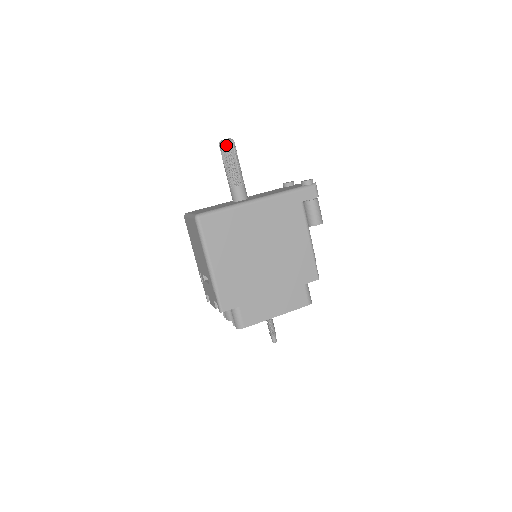
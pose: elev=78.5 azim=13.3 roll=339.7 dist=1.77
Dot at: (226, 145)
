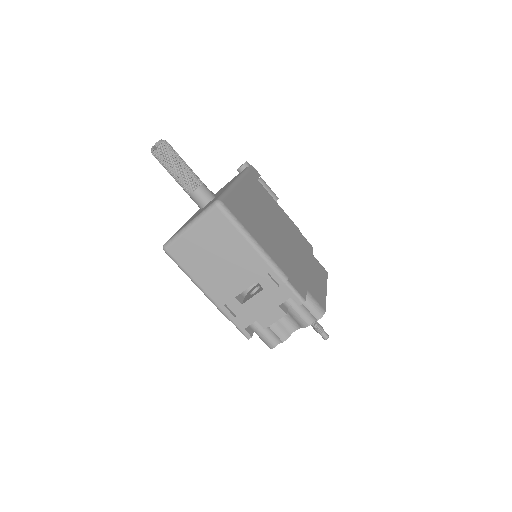
Dot at: (166, 145)
